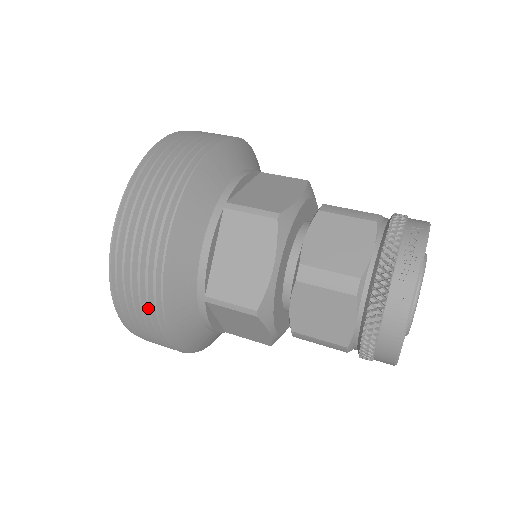
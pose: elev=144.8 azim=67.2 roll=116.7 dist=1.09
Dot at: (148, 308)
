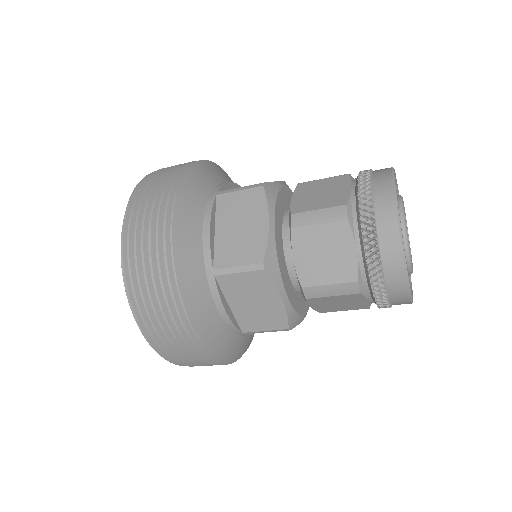
Dot at: (170, 176)
